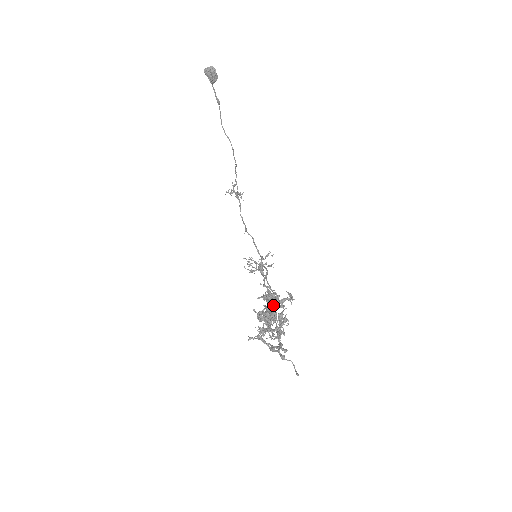
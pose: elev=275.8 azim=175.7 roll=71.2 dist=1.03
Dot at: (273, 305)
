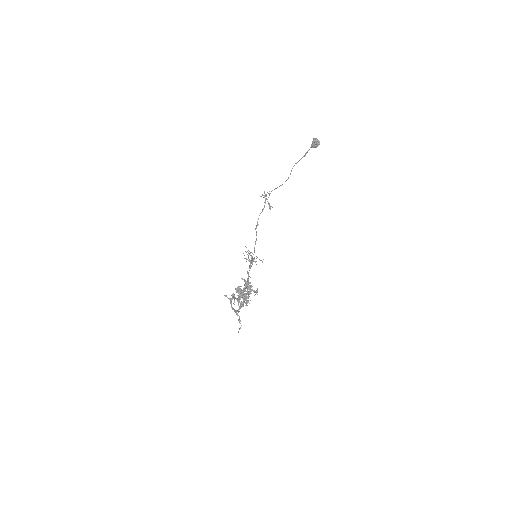
Dot at: (249, 291)
